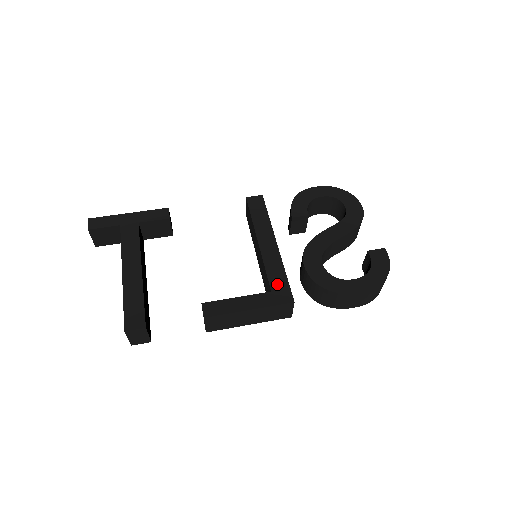
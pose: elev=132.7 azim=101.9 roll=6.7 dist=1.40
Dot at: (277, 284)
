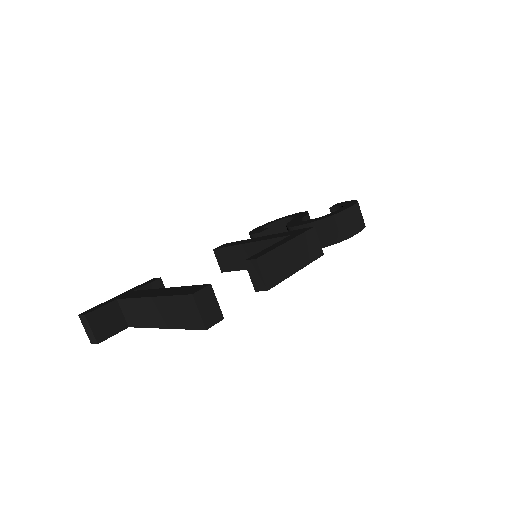
Dot at: (290, 233)
